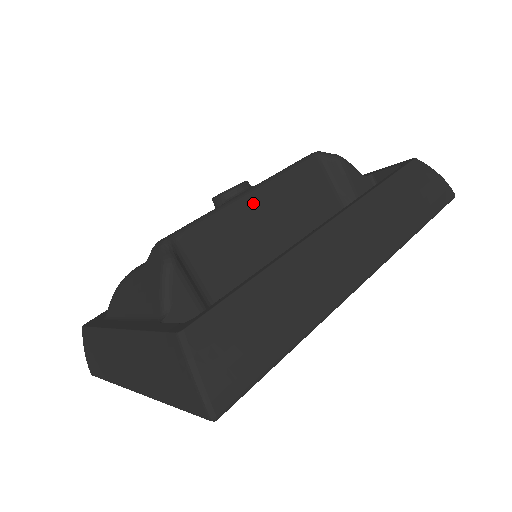
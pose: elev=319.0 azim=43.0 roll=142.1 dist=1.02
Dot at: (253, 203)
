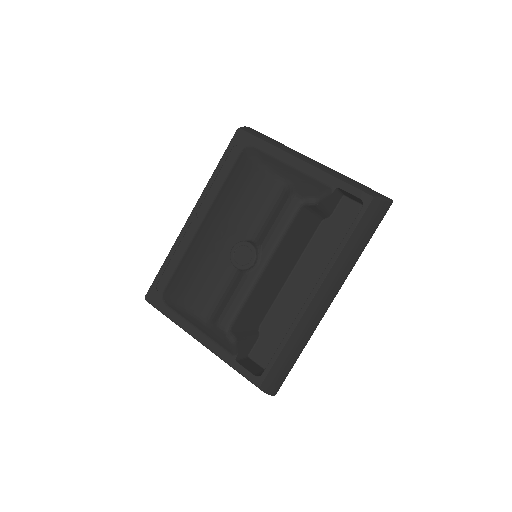
Dot at: (265, 274)
